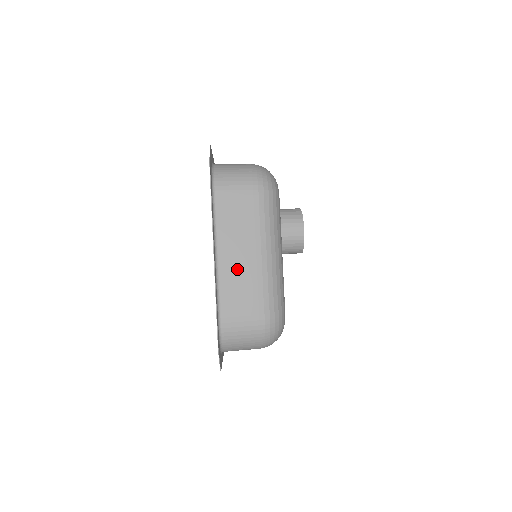
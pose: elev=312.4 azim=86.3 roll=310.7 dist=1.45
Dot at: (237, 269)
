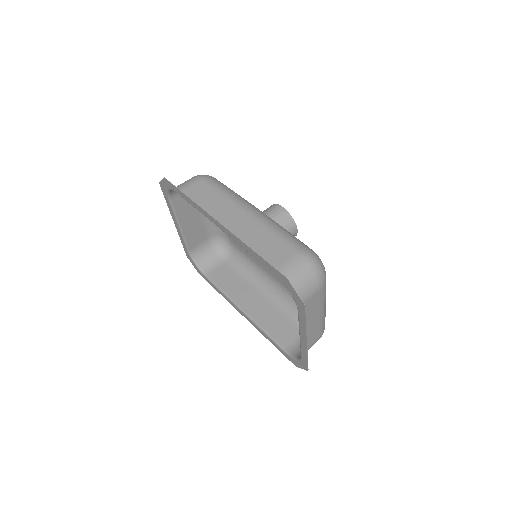
Dot at: (310, 329)
